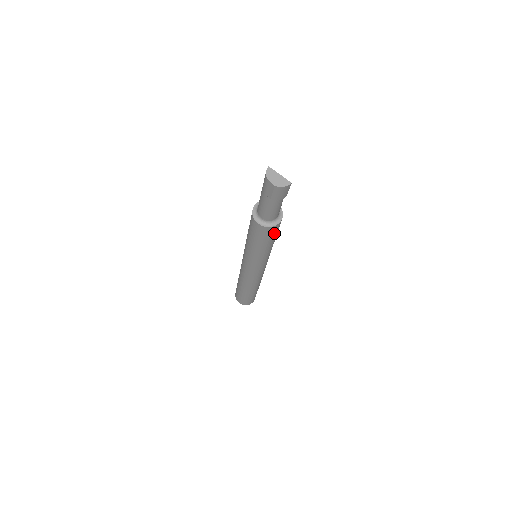
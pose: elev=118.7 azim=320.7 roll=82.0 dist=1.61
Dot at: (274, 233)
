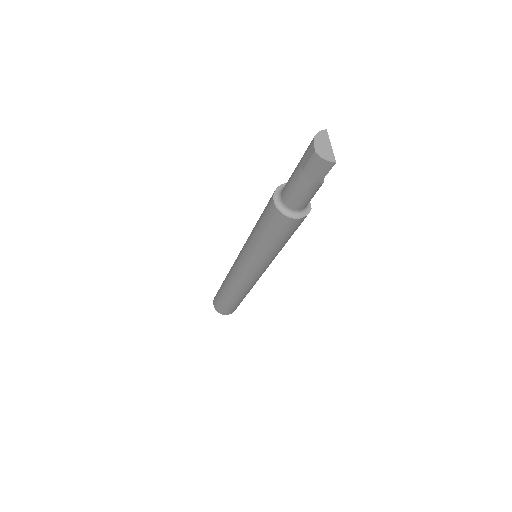
Dot at: (284, 229)
